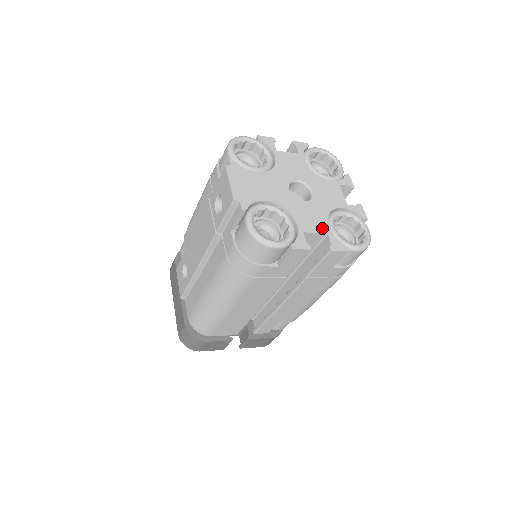
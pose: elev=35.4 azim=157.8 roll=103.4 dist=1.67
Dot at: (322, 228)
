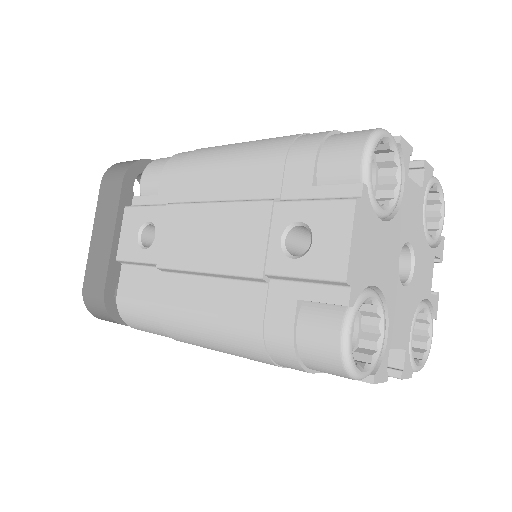
Dot at: (405, 339)
